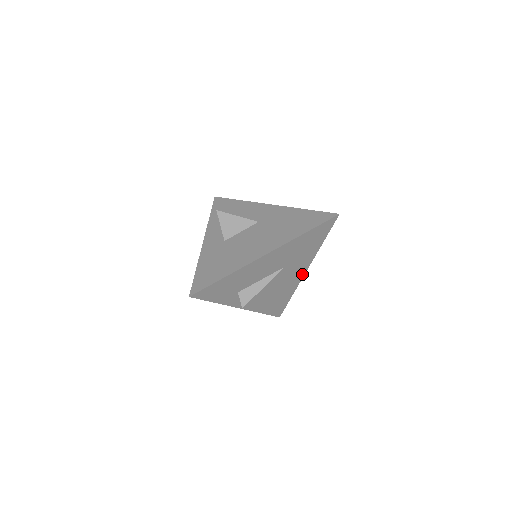
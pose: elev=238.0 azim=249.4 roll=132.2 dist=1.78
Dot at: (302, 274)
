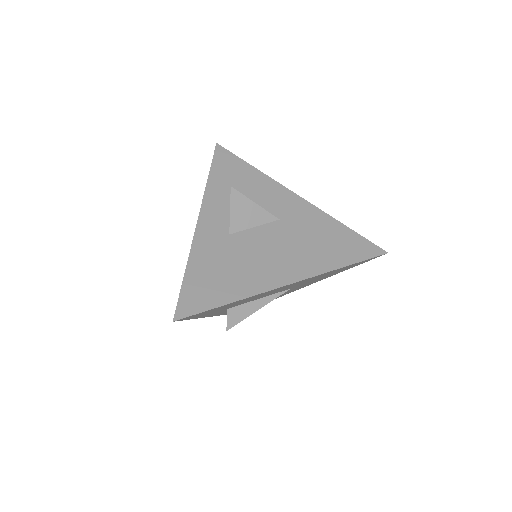
Dot at: (299, 288)
